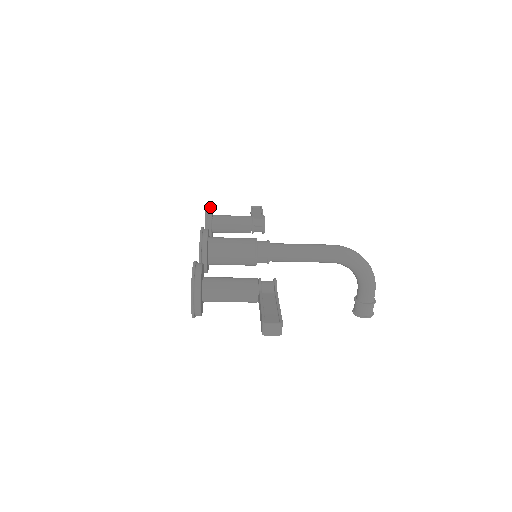
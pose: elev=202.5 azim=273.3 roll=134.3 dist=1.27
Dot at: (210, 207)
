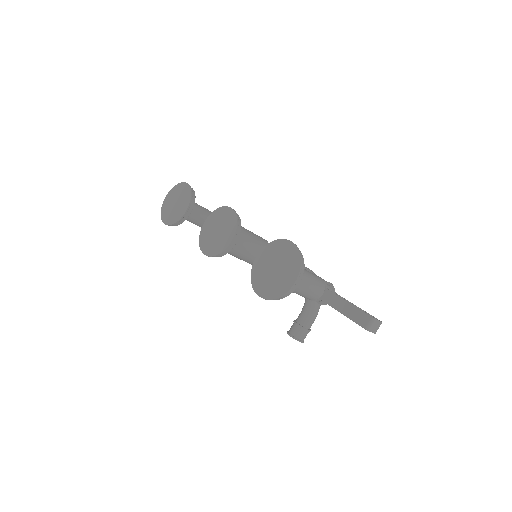
Dot at: (192, 188)
